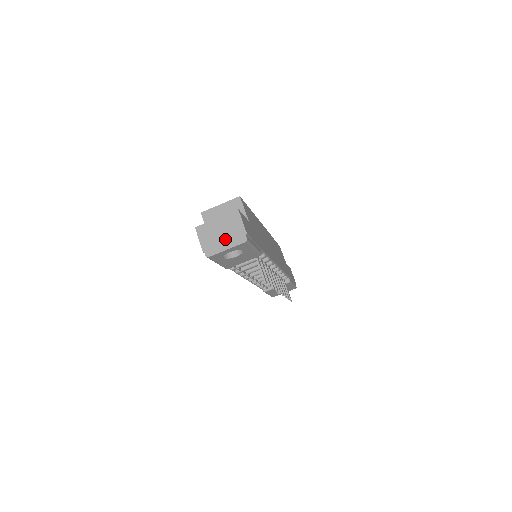
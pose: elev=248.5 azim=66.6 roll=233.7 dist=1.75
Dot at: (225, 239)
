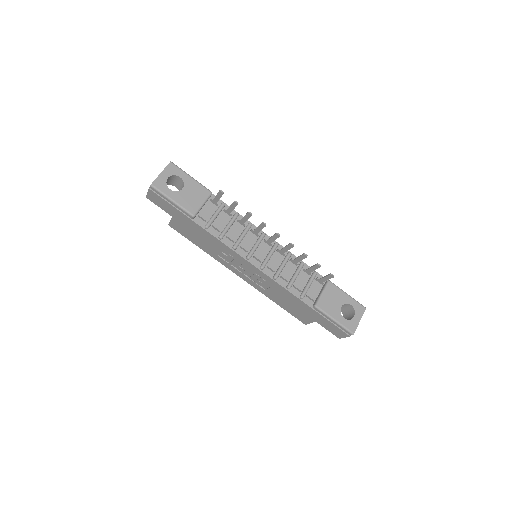
Dot at: occluded
